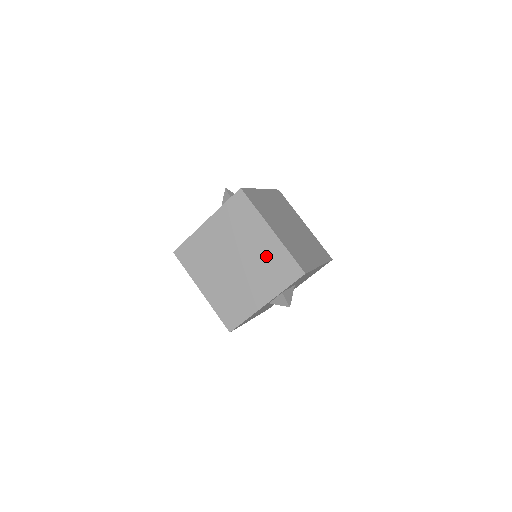
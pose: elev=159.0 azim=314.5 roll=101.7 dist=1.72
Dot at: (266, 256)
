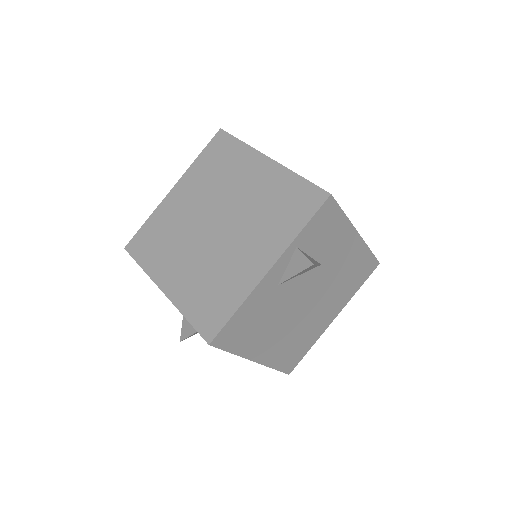
Dot at: (263, 195)
